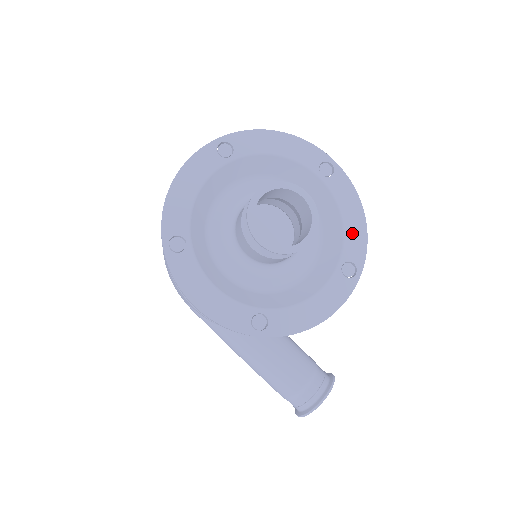
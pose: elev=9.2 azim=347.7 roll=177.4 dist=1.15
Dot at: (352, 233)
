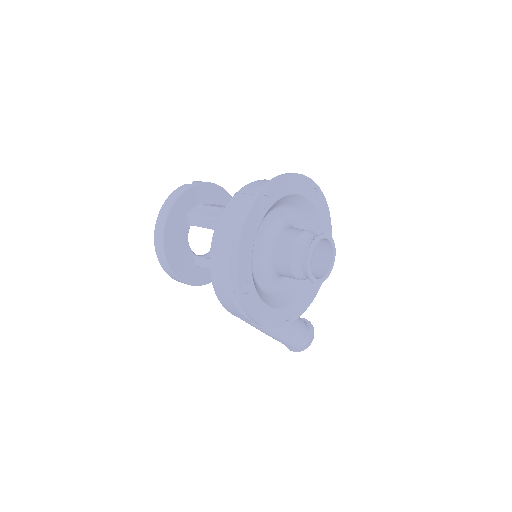
Dot at: occluded
